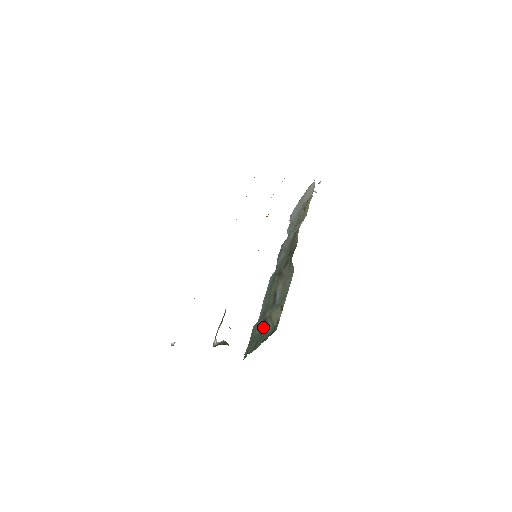
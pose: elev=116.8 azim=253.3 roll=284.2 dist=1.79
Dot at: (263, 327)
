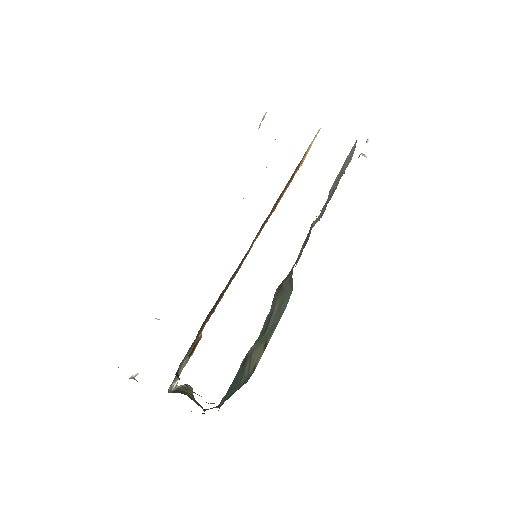
Dot at: (240, 370)
